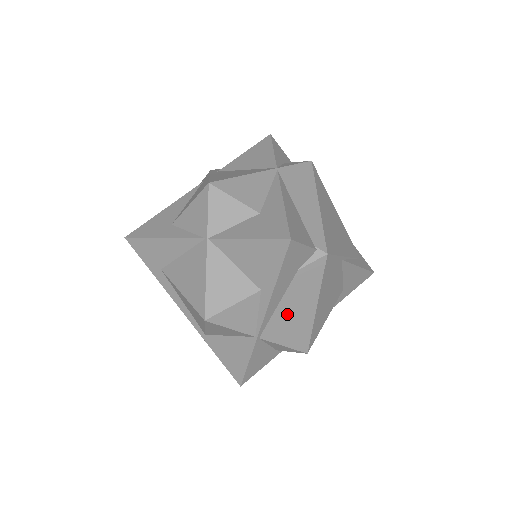
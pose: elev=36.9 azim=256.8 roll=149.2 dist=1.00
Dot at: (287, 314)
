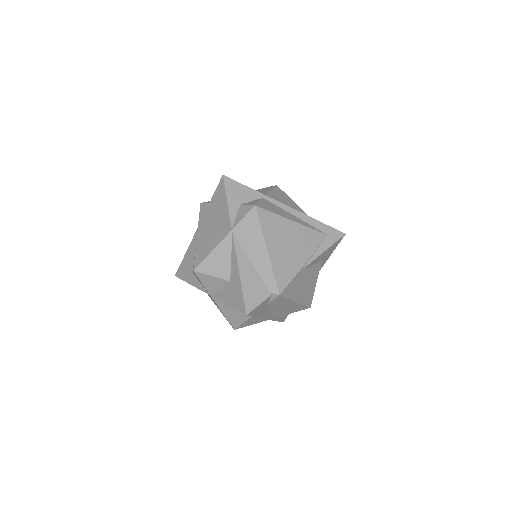
Dot at: (280, 310)
